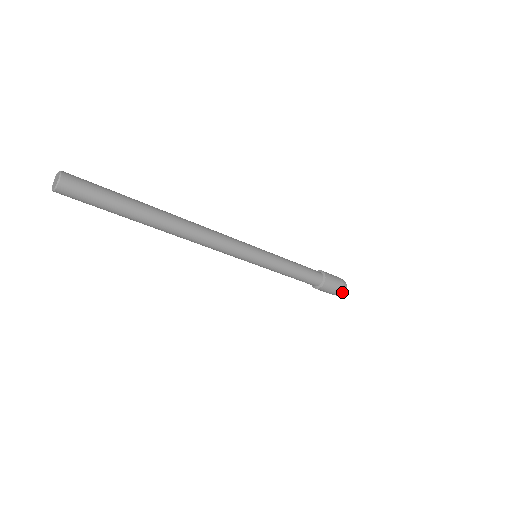
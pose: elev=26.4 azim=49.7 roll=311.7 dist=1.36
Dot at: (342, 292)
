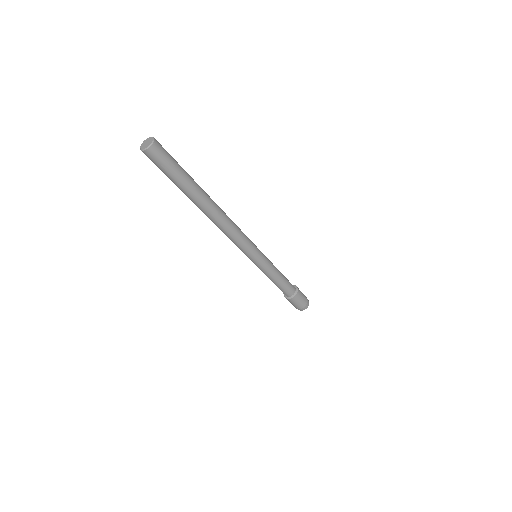
Dot at: (303, 309)
